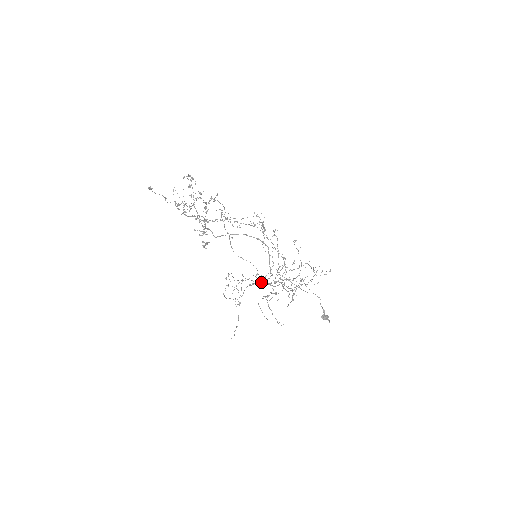
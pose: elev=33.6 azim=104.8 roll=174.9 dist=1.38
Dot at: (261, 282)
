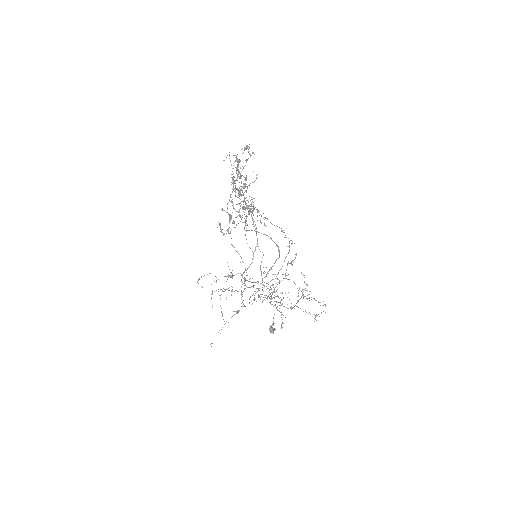
Dot at: (277, 302)
